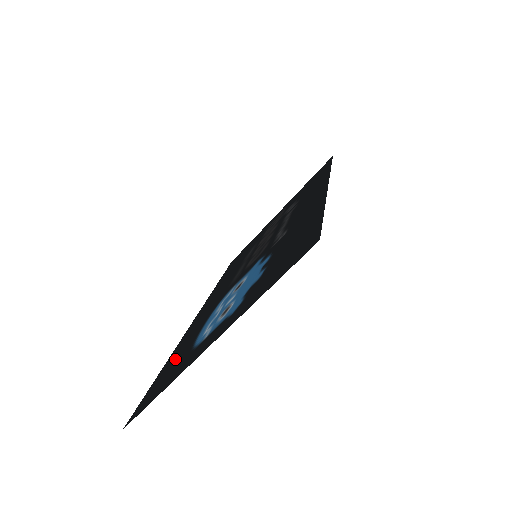
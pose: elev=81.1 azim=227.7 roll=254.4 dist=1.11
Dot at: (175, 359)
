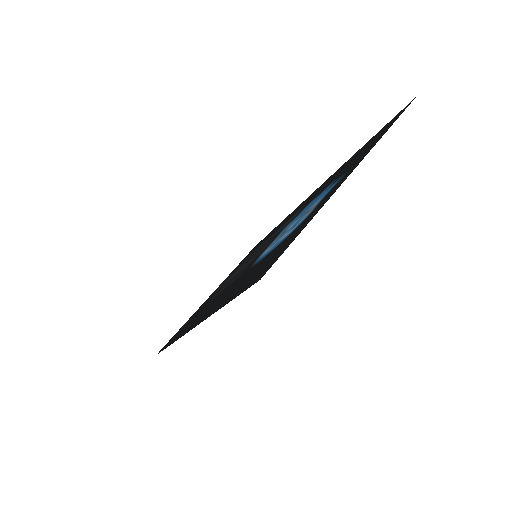
Dot at: (252, 274)
